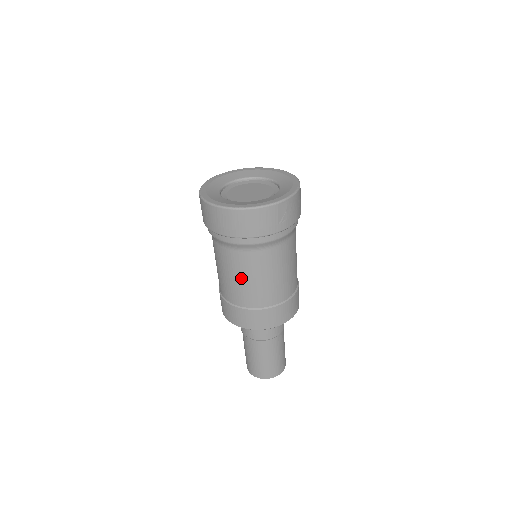
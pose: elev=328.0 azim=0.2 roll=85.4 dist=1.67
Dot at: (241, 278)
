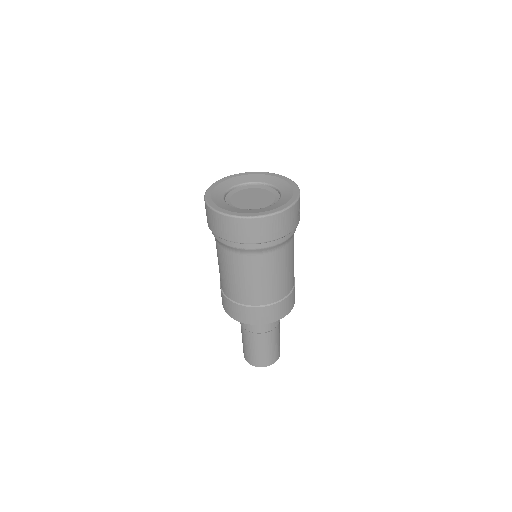
Dot at: (269, 278)
